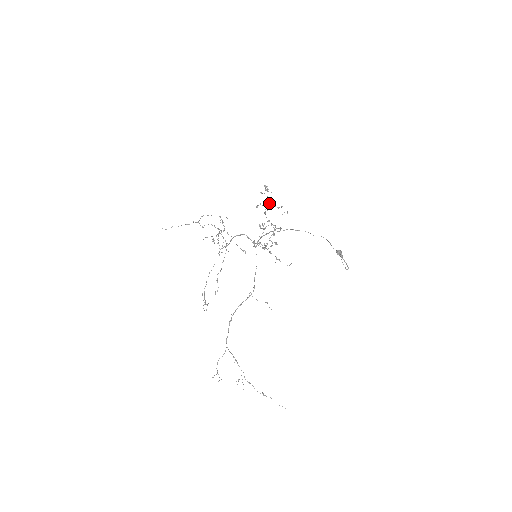
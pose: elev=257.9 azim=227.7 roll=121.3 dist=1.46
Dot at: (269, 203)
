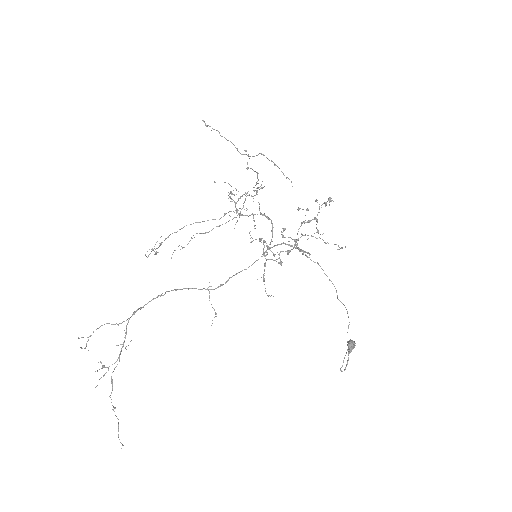
Dot at: (315, 218)
